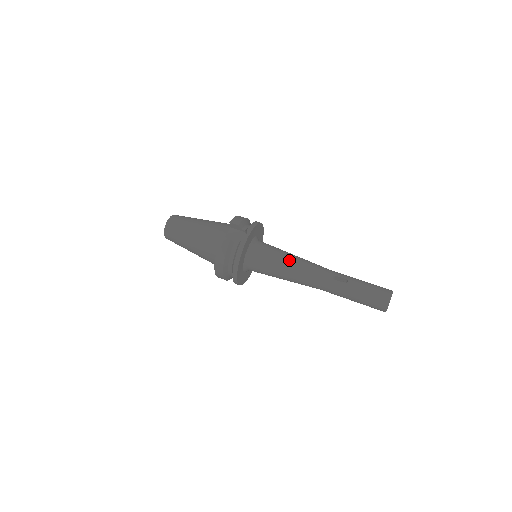
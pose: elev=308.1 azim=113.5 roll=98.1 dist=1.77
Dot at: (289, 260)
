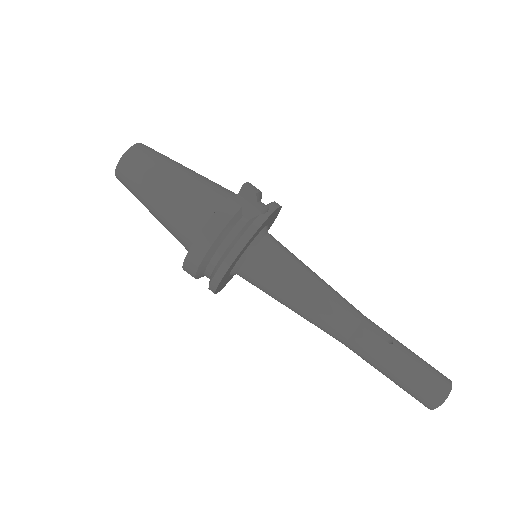
Dot at: (314, 278)
